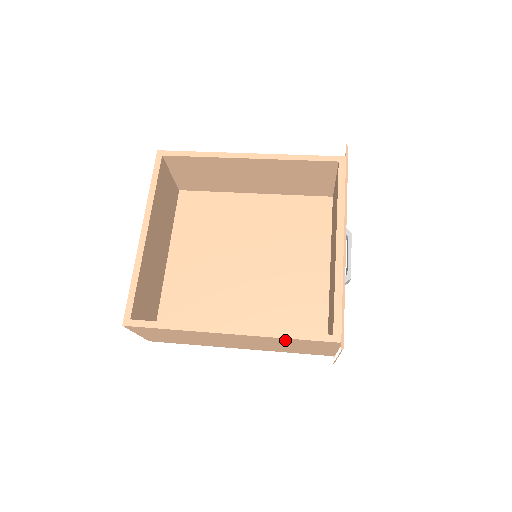
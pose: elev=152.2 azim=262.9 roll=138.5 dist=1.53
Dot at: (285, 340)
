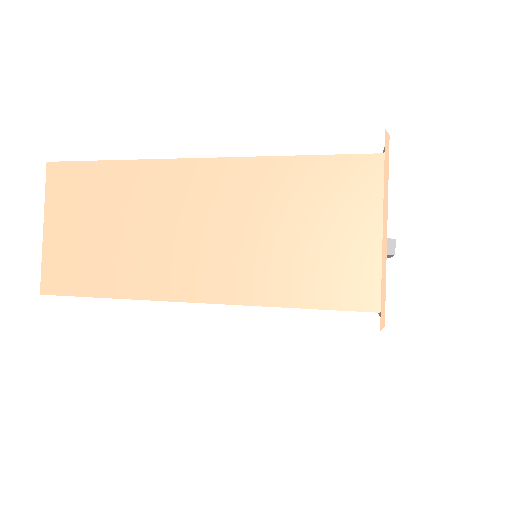
Dot at: (289, 174)
